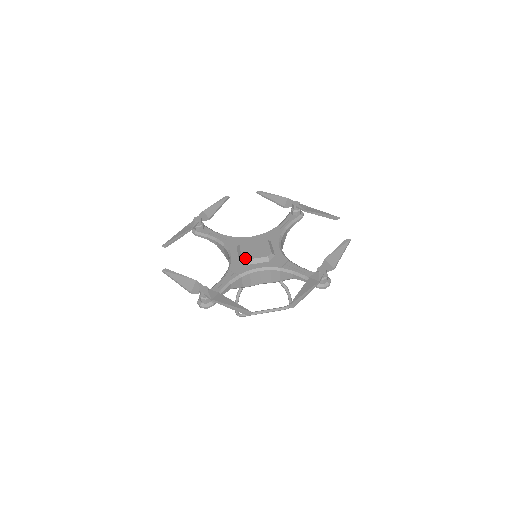
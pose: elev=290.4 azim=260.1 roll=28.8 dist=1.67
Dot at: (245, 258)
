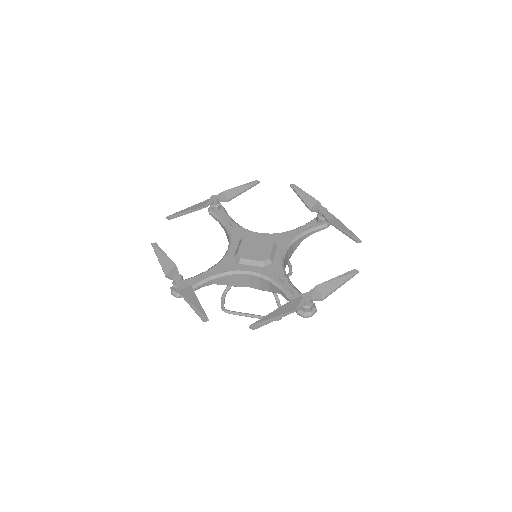
Dot at: (239, 256)
